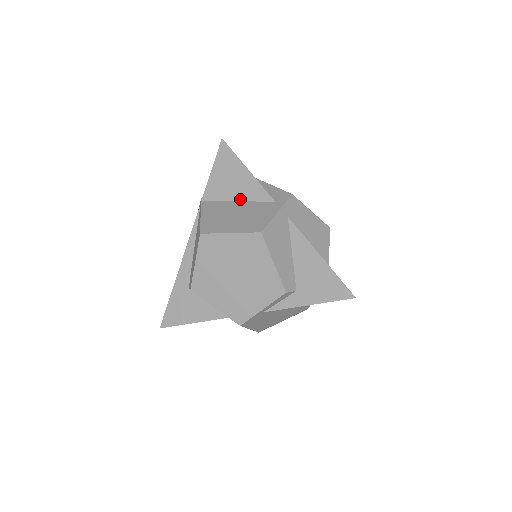
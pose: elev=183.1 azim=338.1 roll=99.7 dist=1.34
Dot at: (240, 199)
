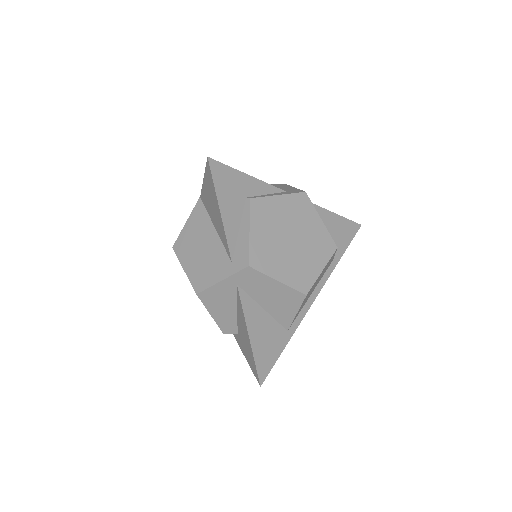
Dot at: (216, 229)
